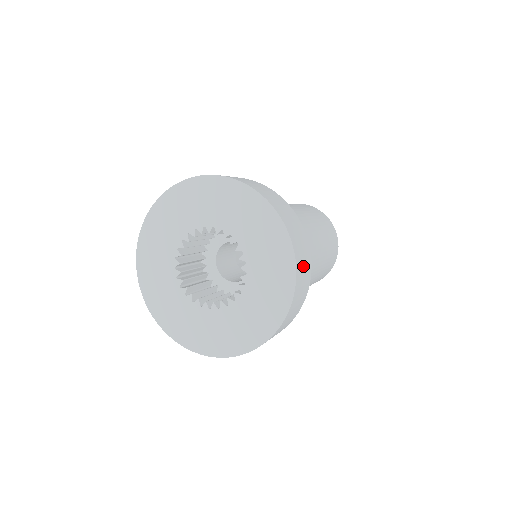
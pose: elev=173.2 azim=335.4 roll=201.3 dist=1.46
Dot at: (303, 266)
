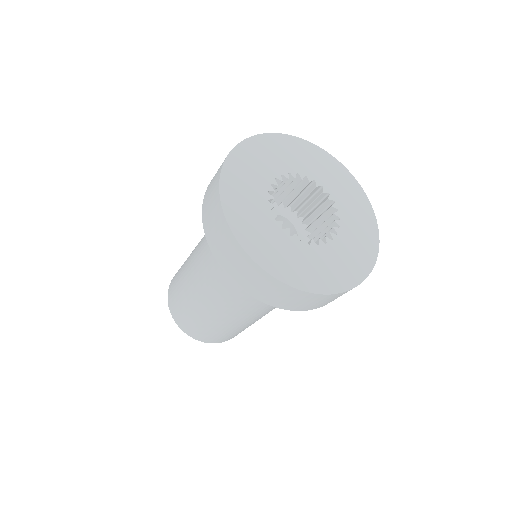
Dot at: occluded
